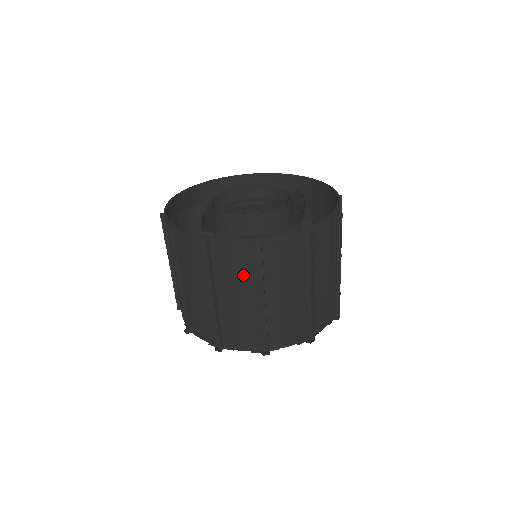
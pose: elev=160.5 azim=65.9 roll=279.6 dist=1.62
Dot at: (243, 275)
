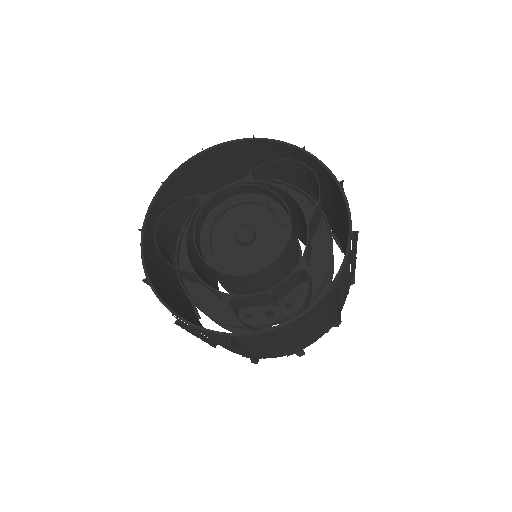
Dot at: (219, 340)
